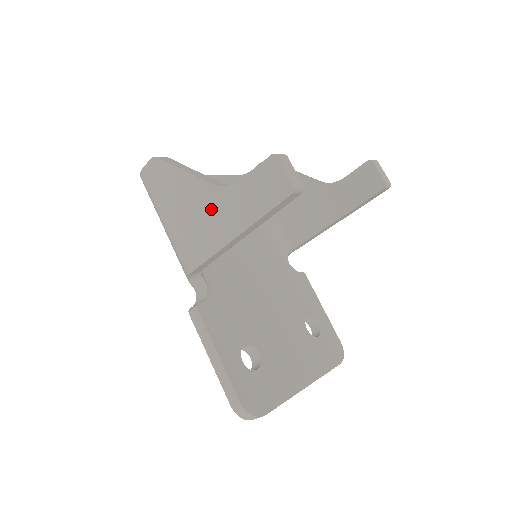
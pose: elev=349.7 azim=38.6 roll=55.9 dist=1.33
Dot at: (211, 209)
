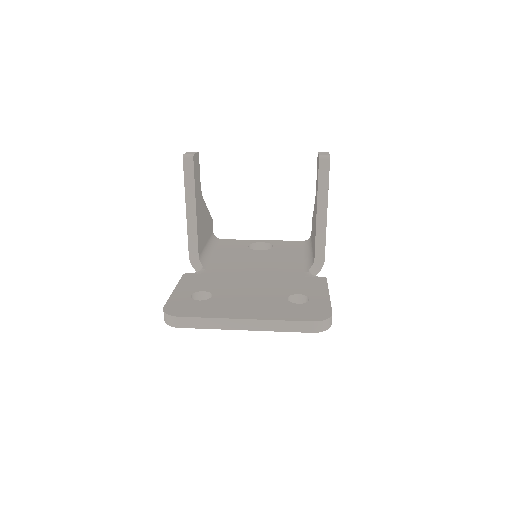
Dot at: occluded
